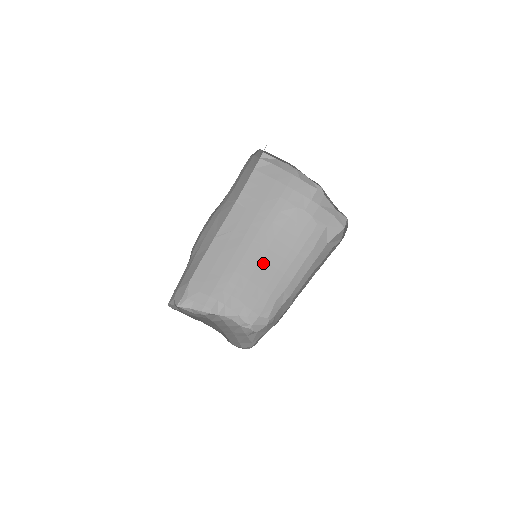
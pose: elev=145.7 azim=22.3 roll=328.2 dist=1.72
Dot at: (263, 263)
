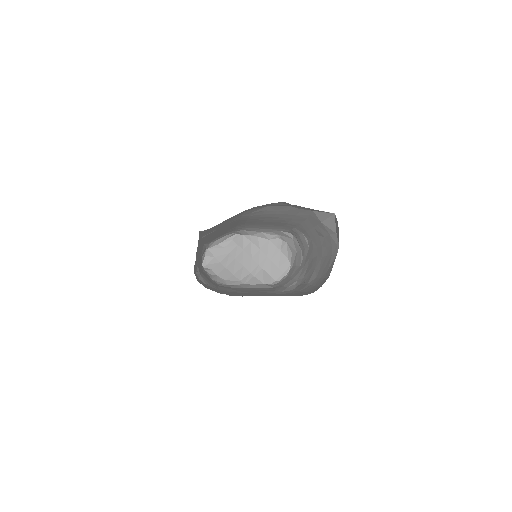
Dot at: occluded
